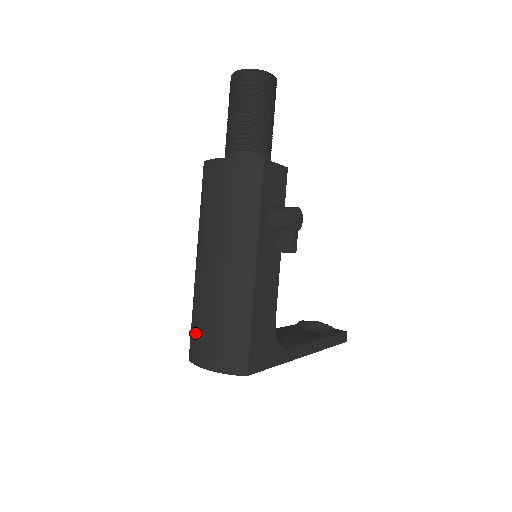
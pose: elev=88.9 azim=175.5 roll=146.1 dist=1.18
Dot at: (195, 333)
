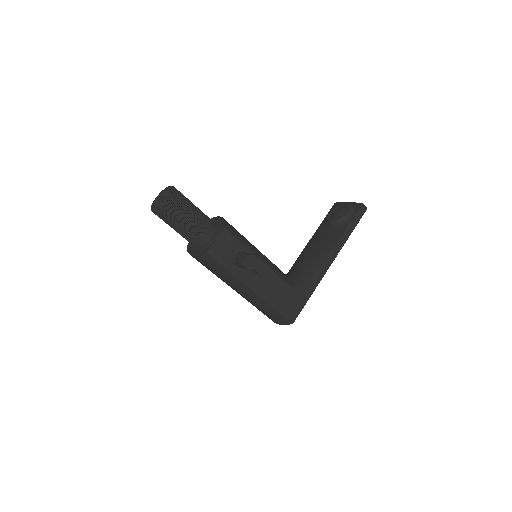
Dot at: occluded
